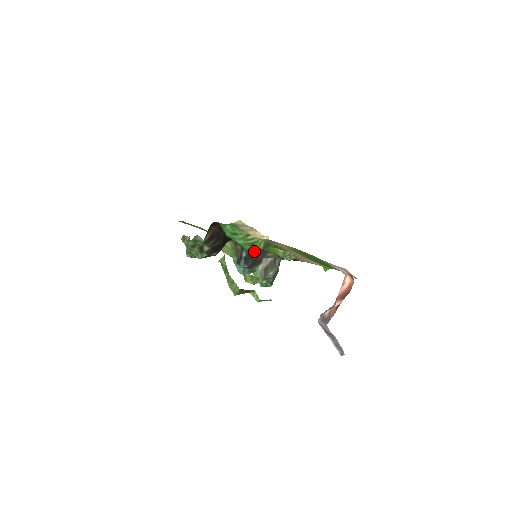
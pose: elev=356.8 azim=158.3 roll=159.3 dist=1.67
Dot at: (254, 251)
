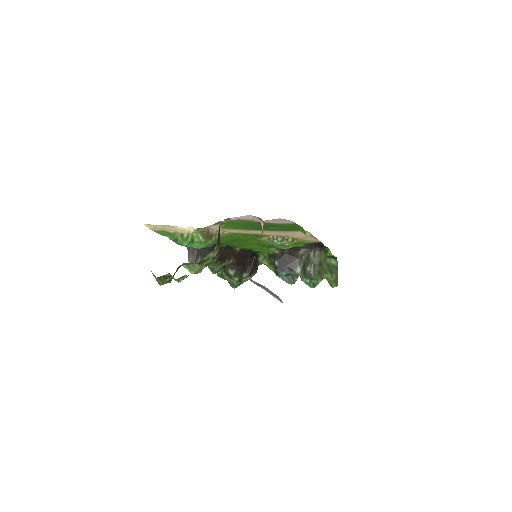
Dot at: (285, 256)
